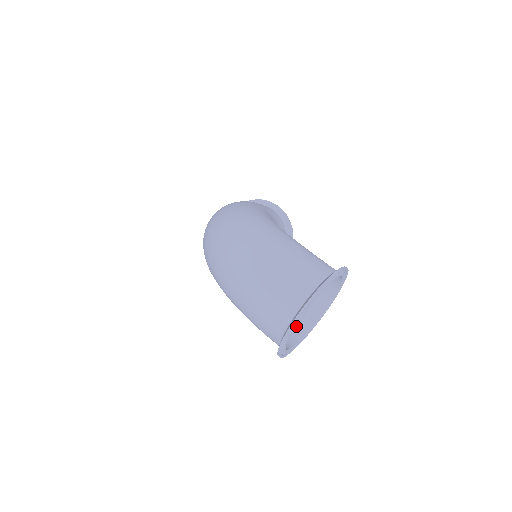
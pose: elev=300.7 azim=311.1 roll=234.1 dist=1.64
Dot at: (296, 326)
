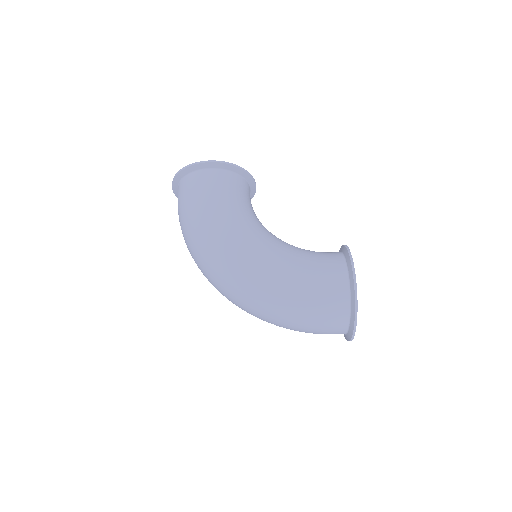
Dot at: occluded
